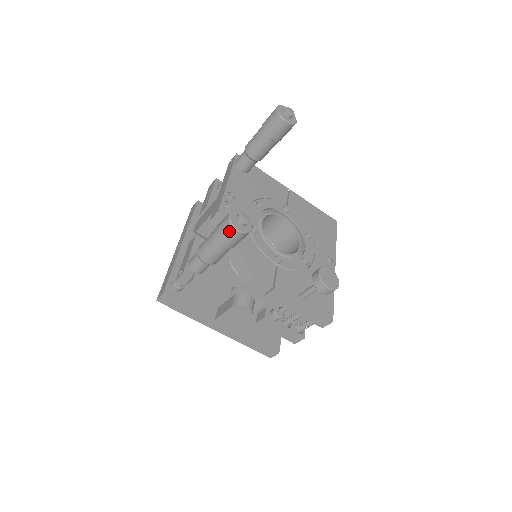
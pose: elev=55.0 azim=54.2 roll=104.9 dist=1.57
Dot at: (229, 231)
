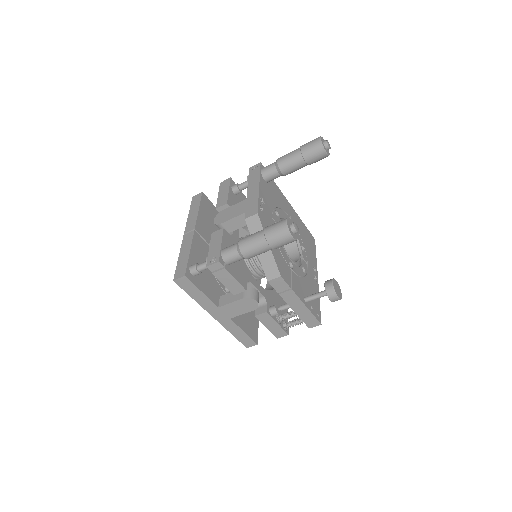
Dot at: (283, 235)
